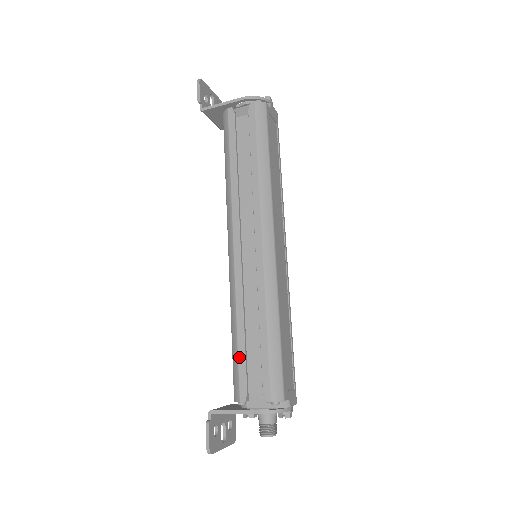
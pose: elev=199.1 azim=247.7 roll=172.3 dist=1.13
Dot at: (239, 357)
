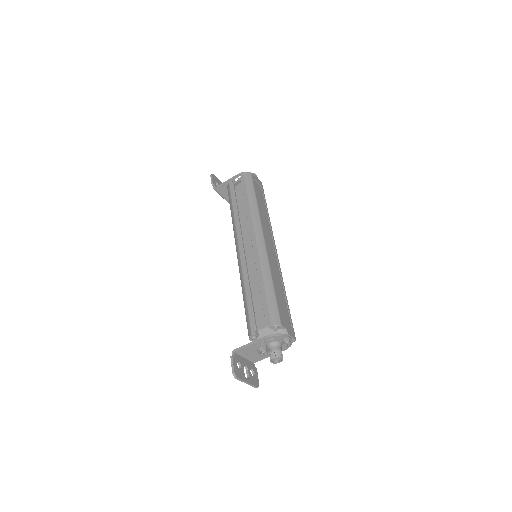
Dot at: (248, 308)
